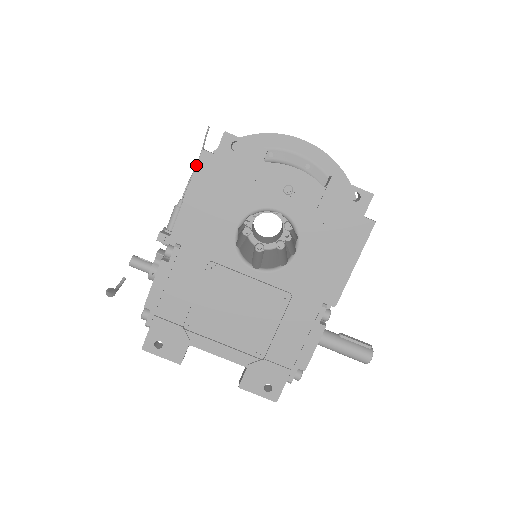
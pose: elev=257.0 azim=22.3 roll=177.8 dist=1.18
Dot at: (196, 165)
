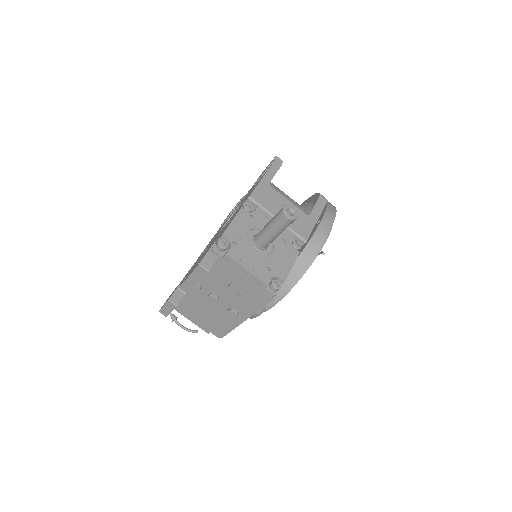
Dot at: occluded
